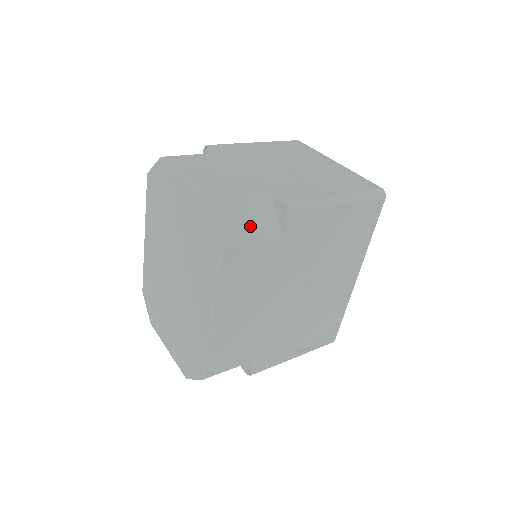
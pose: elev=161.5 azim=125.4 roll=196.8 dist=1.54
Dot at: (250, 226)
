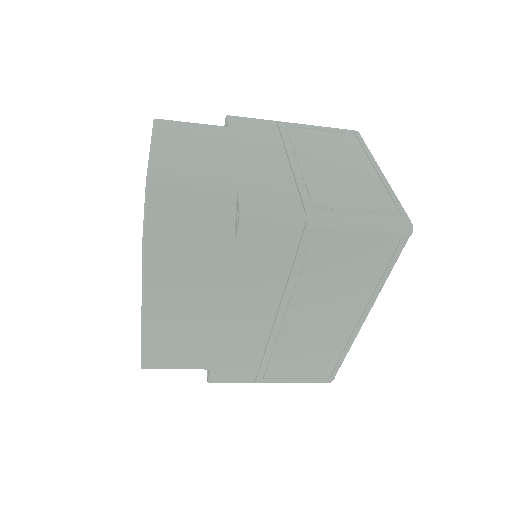
Dot at: (192, 223)
